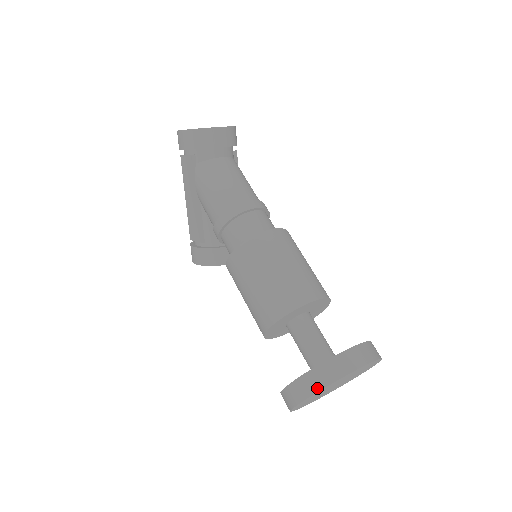
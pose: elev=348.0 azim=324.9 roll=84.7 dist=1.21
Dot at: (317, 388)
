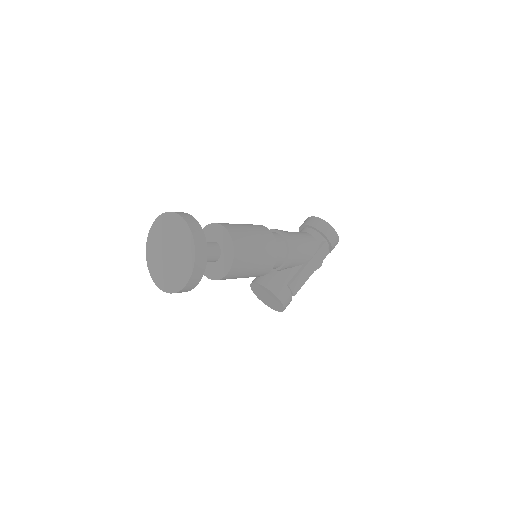
Dot at: (156, 221)
